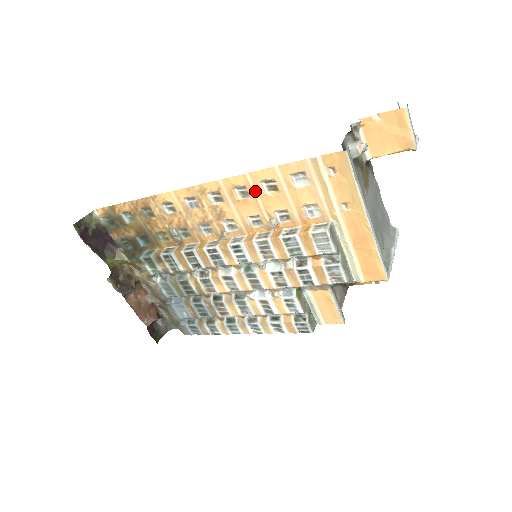
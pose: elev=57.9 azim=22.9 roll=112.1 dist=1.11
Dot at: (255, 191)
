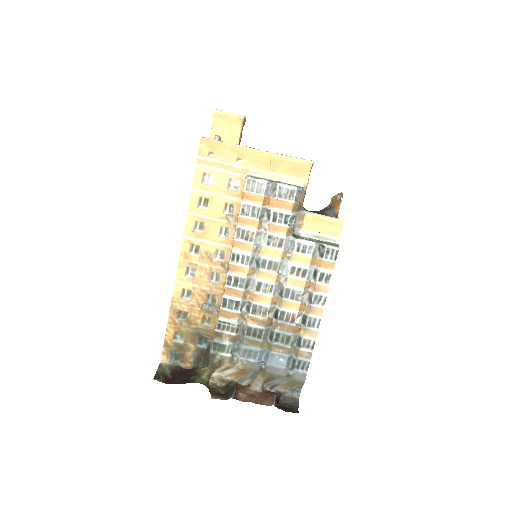
Dot at: (202, 216)
